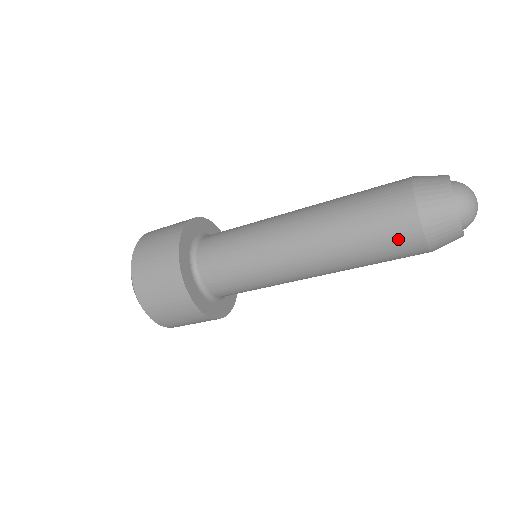
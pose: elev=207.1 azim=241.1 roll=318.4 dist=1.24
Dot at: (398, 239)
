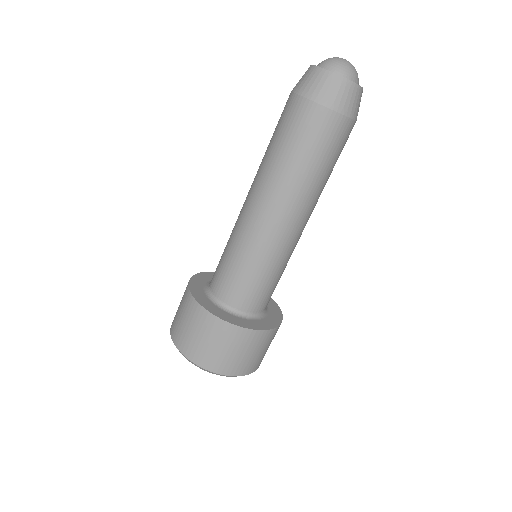
Dot at: (290, 117)
